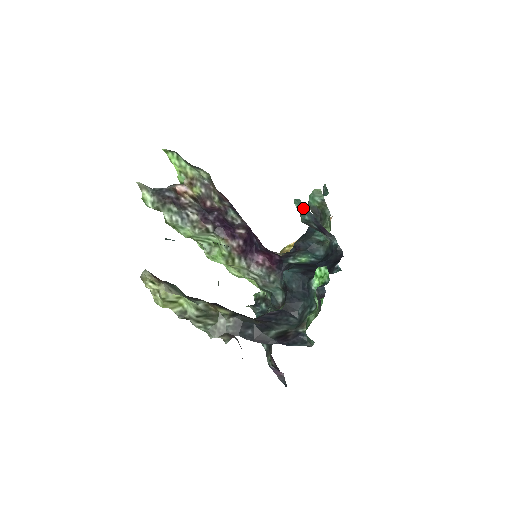
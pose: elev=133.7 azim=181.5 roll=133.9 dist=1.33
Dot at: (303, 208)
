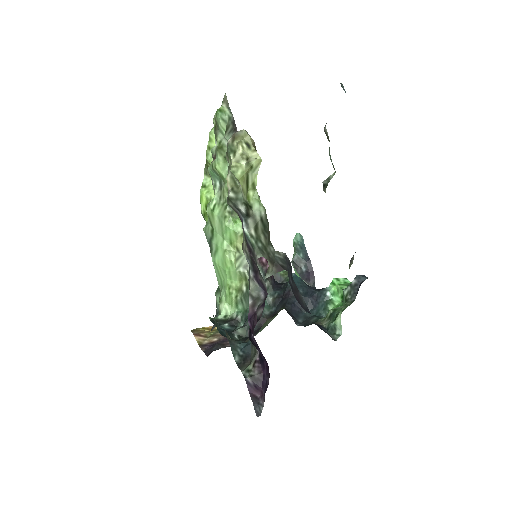
Dot at: (301, 245)
